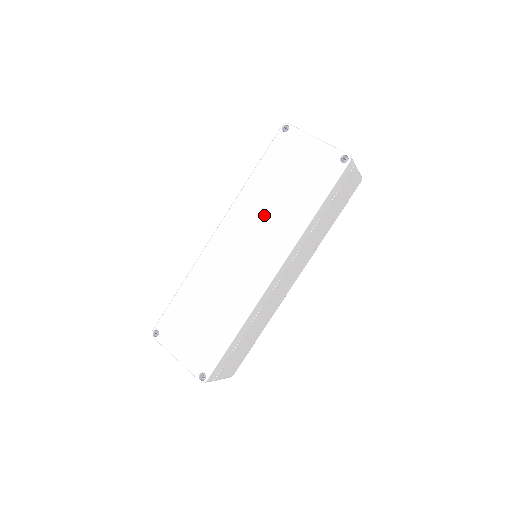
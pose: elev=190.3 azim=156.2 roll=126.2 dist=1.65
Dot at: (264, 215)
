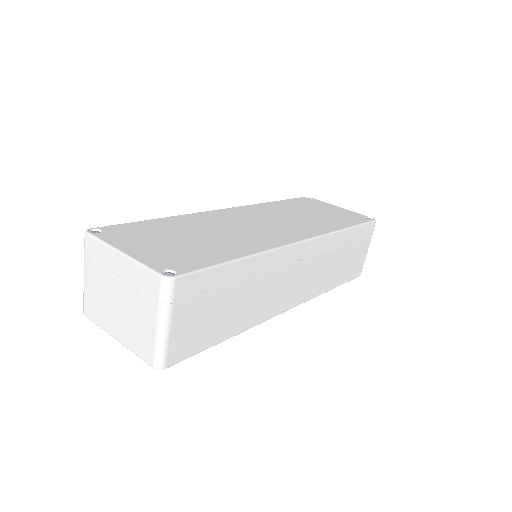
Dot at: (288, 216)
